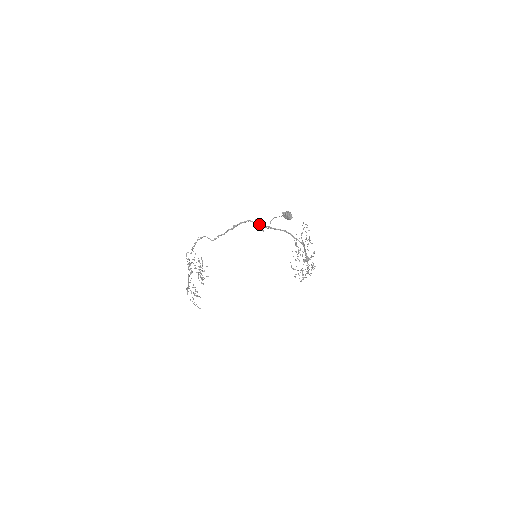
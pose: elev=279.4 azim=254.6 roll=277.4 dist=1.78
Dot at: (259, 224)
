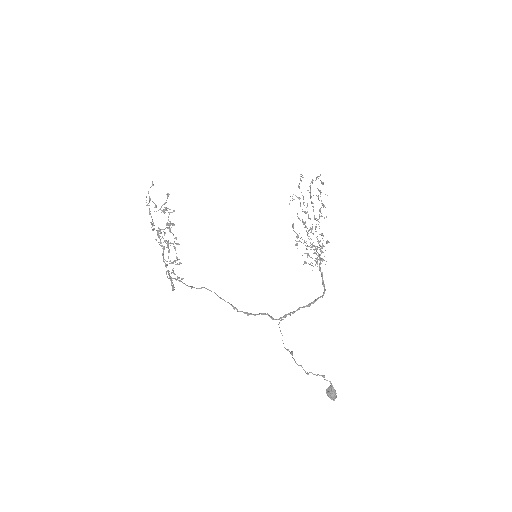
Dot at: occluded
